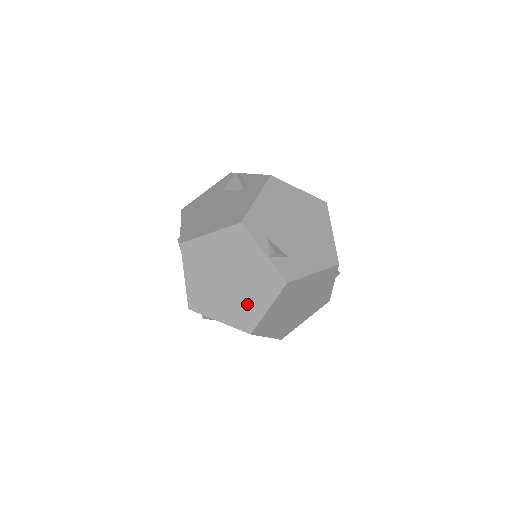
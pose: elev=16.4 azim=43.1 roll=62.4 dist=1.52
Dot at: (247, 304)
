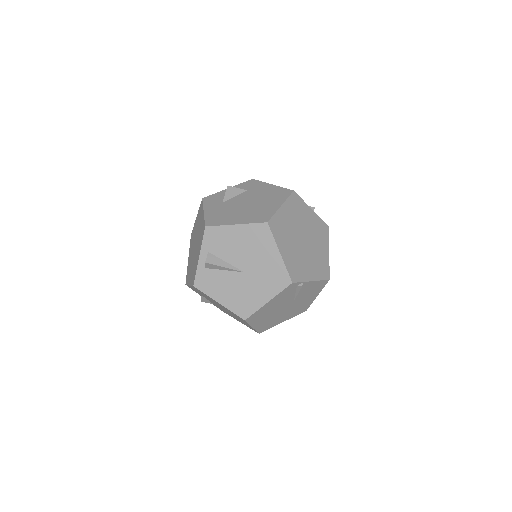
Dot at: (319, 255)
